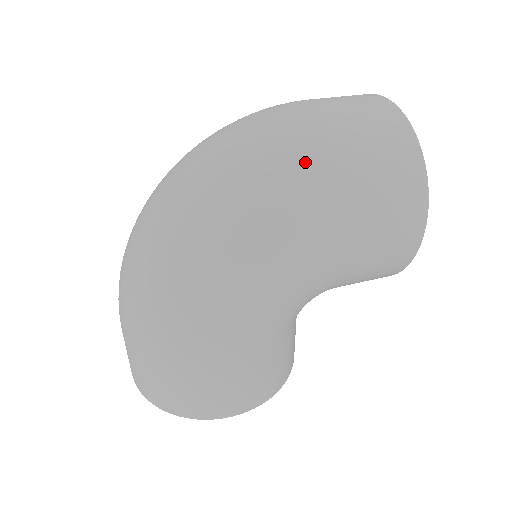
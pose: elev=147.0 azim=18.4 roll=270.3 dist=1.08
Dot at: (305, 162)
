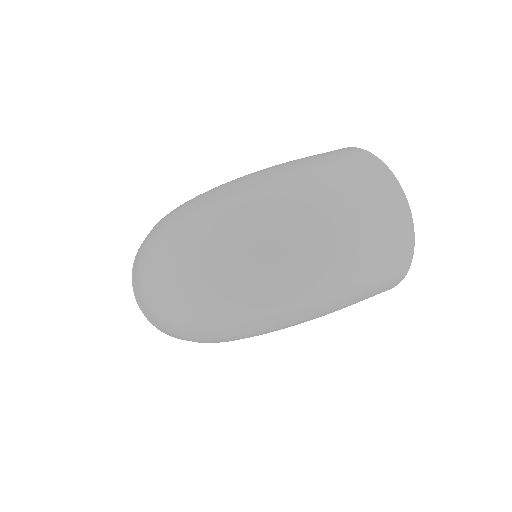
Dot at: (334, 290)
